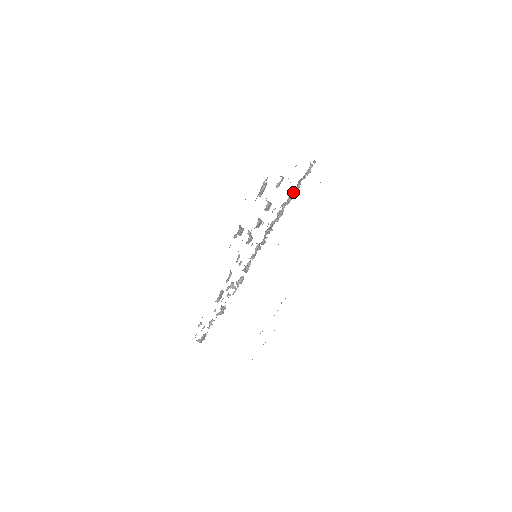
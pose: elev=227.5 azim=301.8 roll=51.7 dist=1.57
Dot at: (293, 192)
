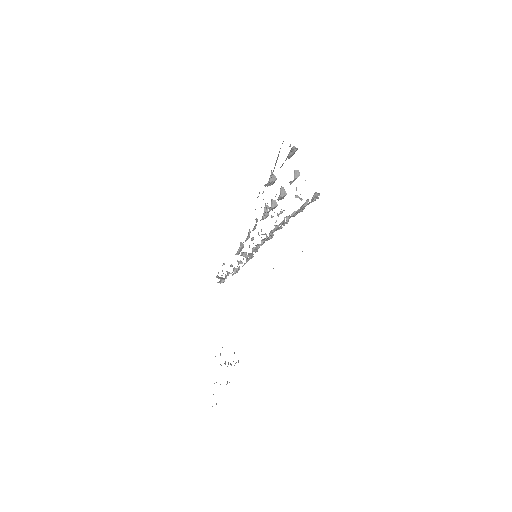
Dot at: occluded
